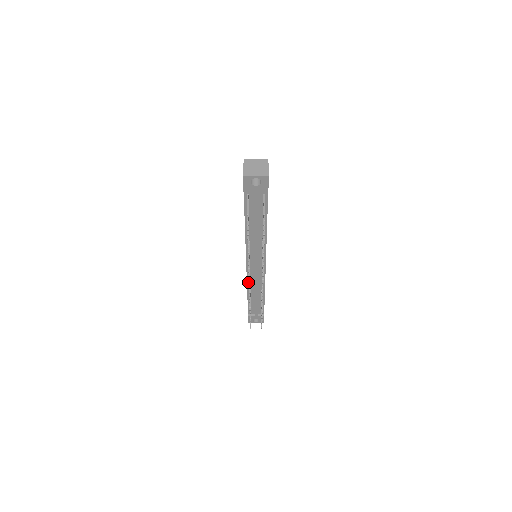
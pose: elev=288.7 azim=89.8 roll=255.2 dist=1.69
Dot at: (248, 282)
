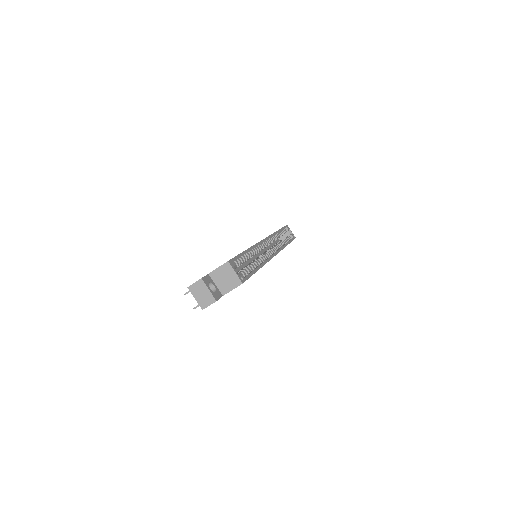
Dot at: occluded
